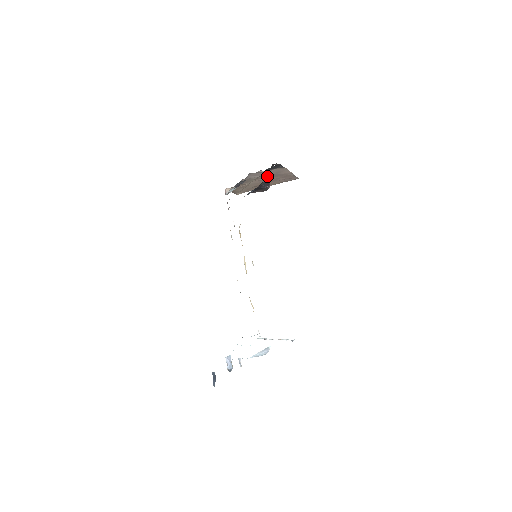
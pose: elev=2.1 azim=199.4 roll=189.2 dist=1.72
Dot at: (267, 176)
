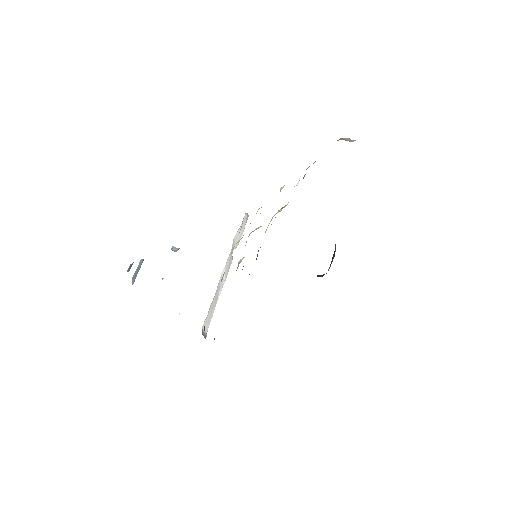
Dot at: occluded
